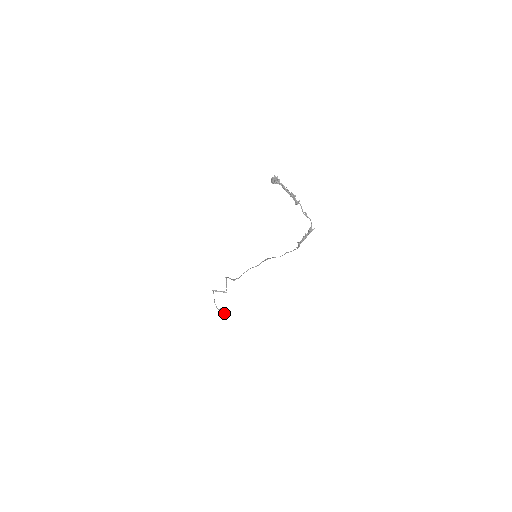
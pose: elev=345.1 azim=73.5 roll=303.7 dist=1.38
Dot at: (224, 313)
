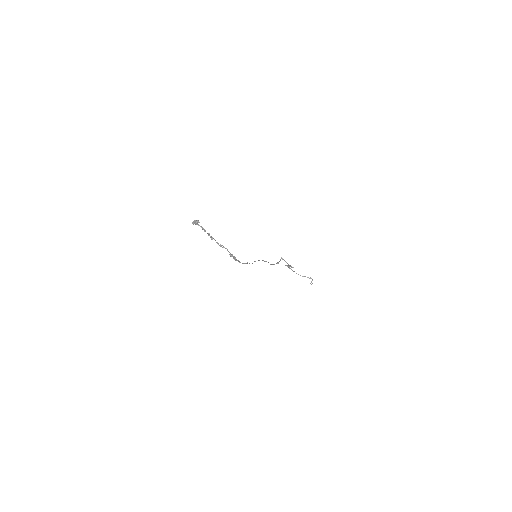
Dot at: (312, 279)
